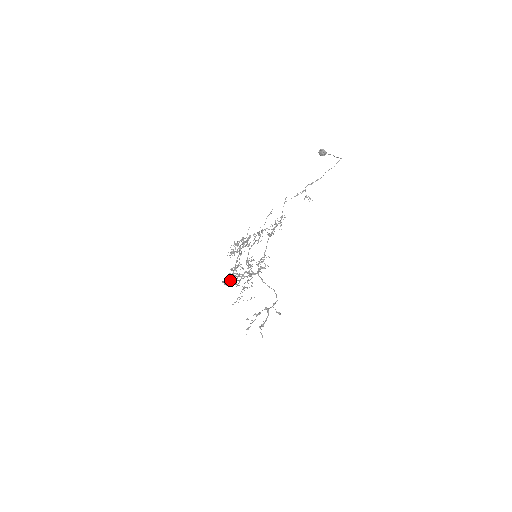
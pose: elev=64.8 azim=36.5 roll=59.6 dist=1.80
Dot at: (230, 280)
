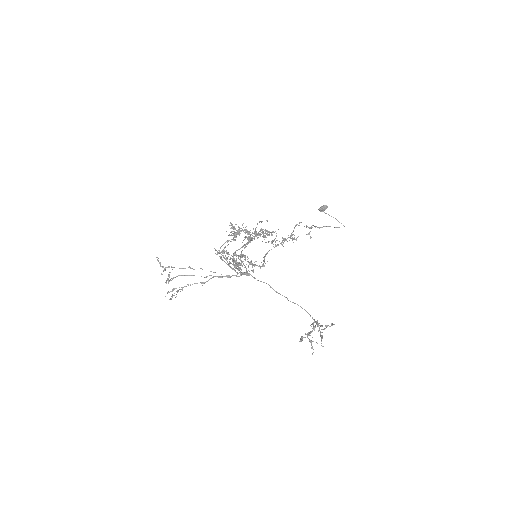
Dot at: occluded
